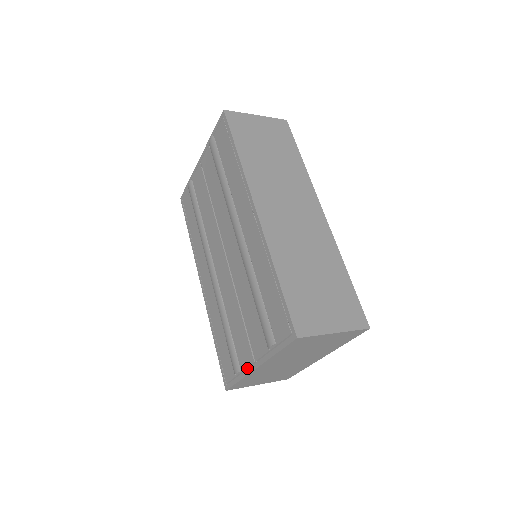
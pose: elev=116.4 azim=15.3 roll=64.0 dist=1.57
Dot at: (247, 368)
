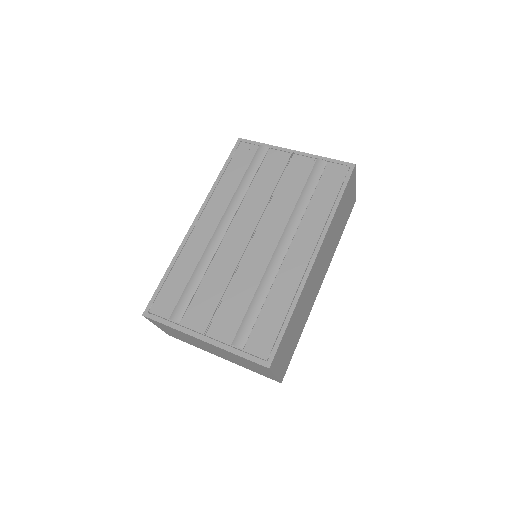
Dot at: (189, 328)
